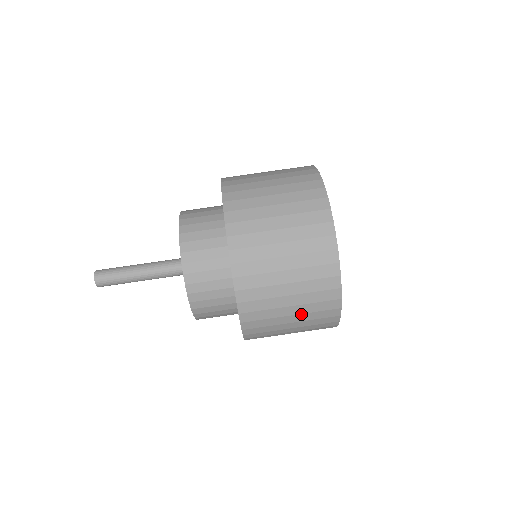
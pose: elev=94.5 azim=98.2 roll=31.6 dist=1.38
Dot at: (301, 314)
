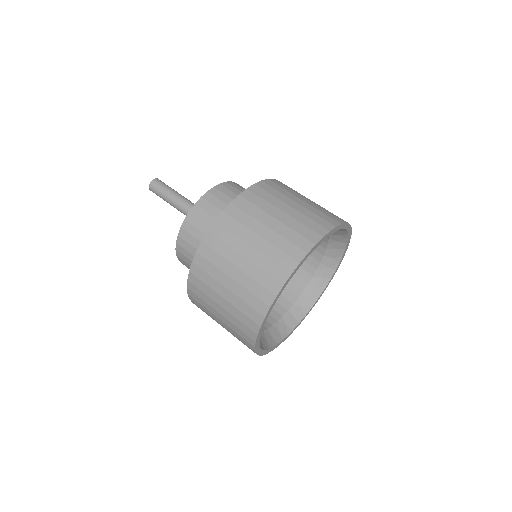
Dot at: occluded
